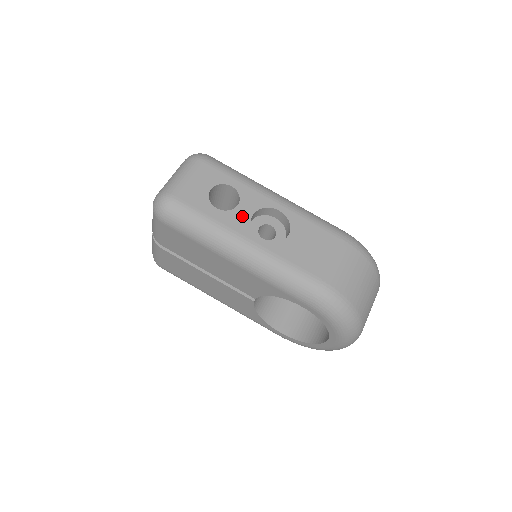
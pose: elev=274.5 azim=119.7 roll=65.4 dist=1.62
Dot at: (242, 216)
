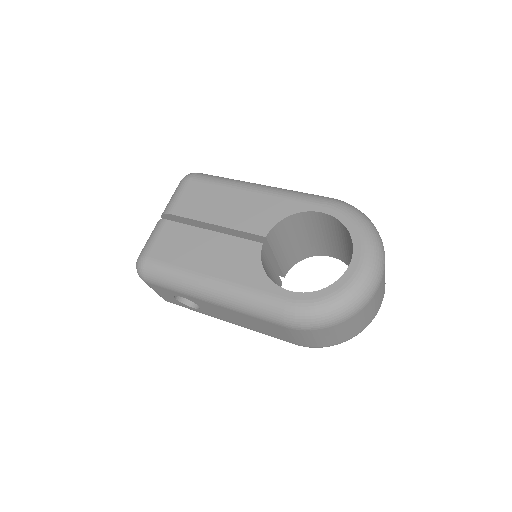
Dot at: occluded
